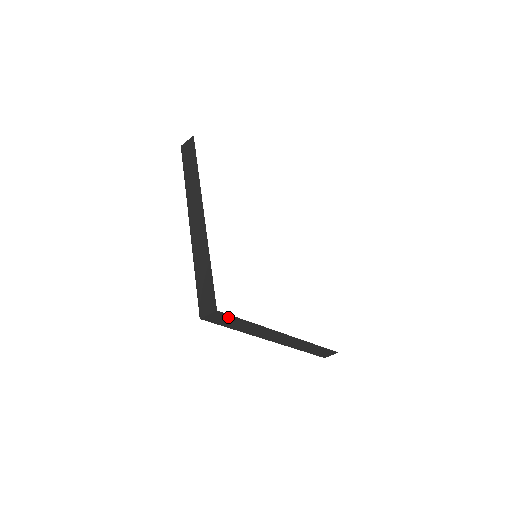
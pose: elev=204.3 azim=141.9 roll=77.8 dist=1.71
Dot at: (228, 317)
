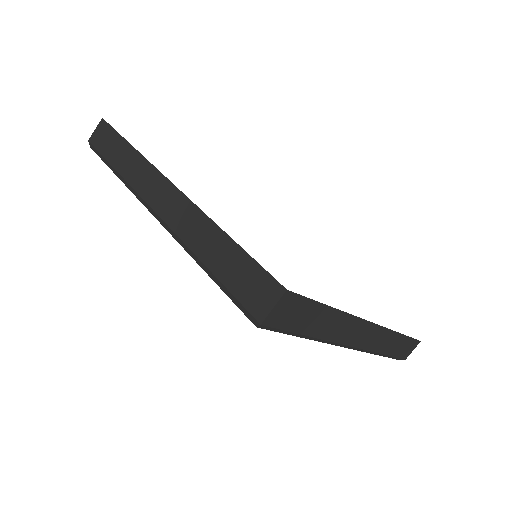
Dot at: (301, 305)
